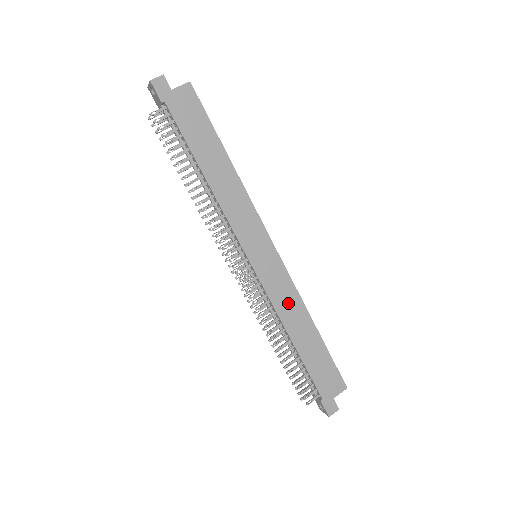
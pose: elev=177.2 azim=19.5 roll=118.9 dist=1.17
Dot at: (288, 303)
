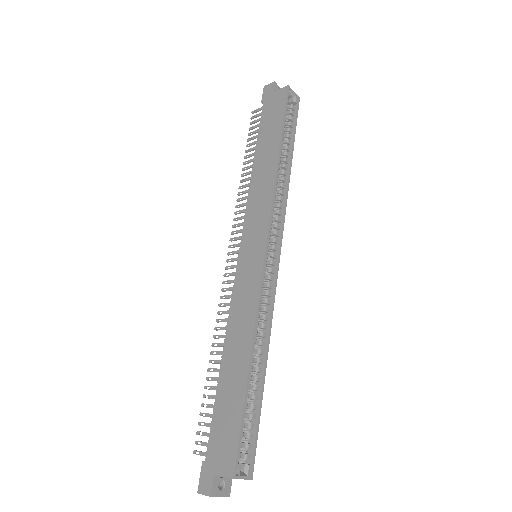
Dot at: (242, 315)
